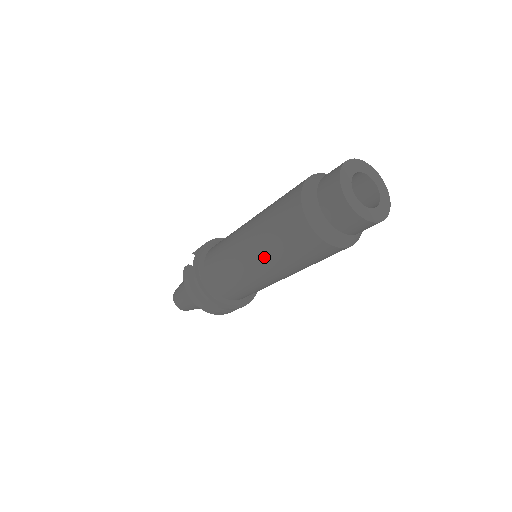
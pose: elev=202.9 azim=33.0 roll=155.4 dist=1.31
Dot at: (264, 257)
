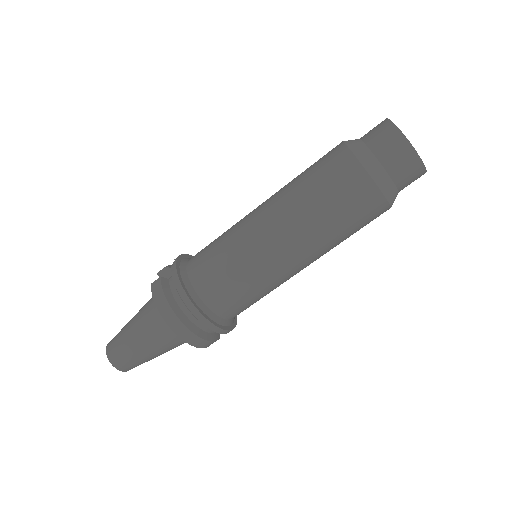
Dot at: (295, 225)
